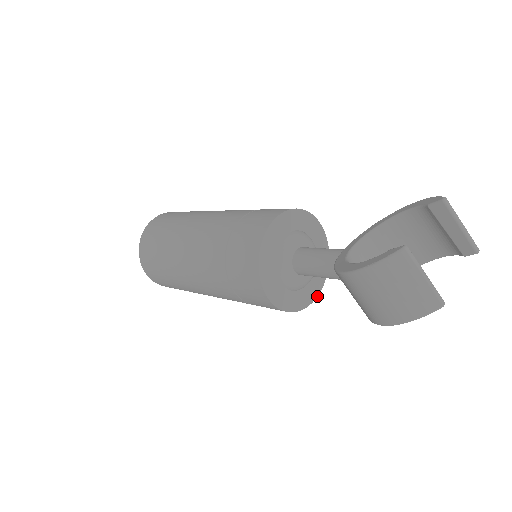
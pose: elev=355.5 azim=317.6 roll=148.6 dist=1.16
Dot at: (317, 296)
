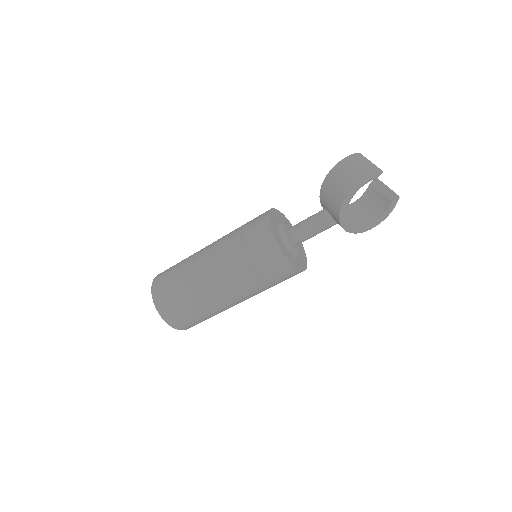
Dot at: (299, 269)
